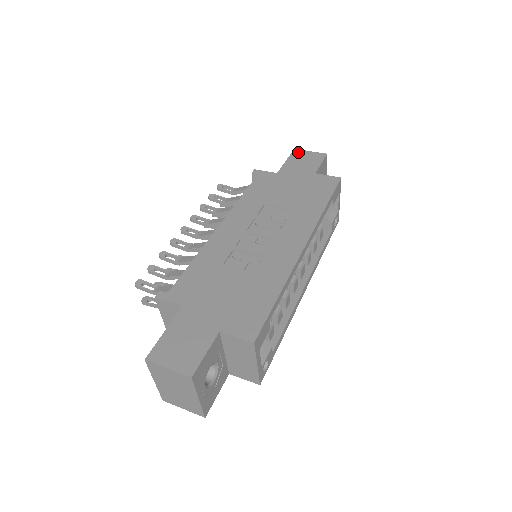
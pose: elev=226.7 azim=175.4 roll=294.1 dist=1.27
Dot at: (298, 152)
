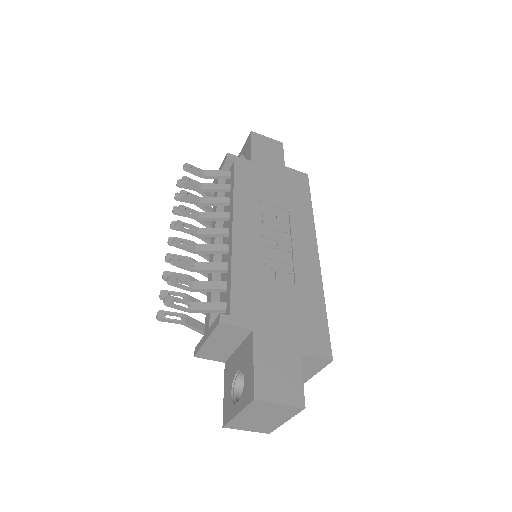
Dot at: (257, 136)
